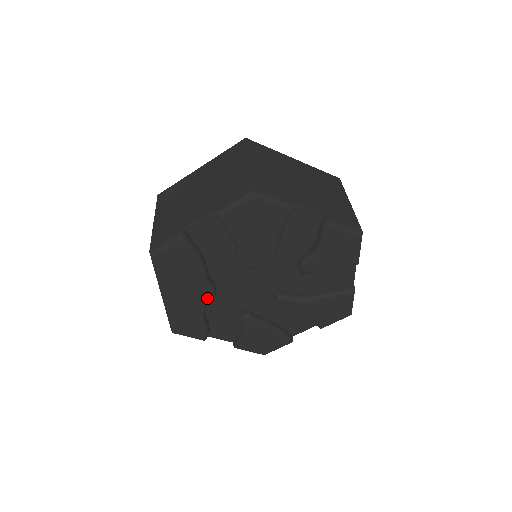
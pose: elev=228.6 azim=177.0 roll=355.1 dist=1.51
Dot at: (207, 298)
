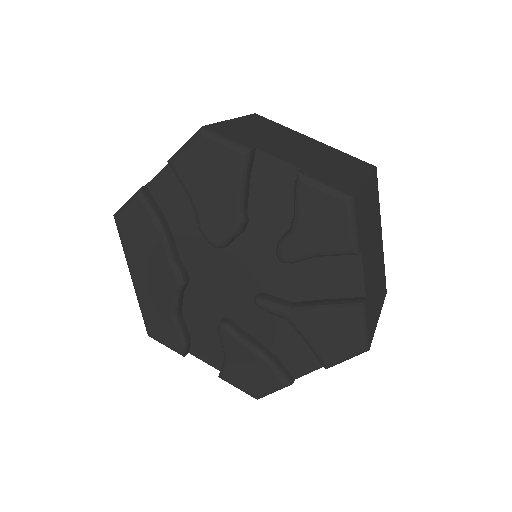
Dot at: (175, 286)
